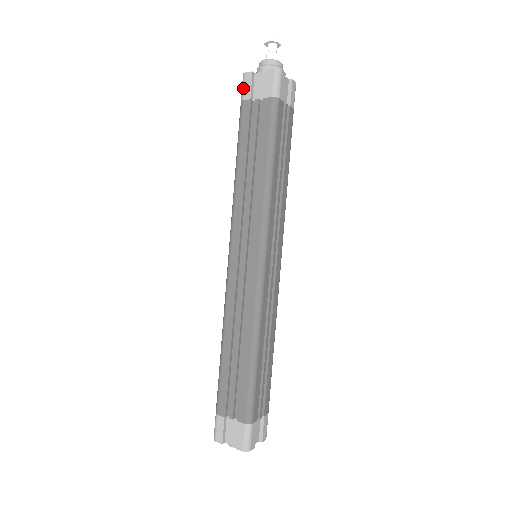
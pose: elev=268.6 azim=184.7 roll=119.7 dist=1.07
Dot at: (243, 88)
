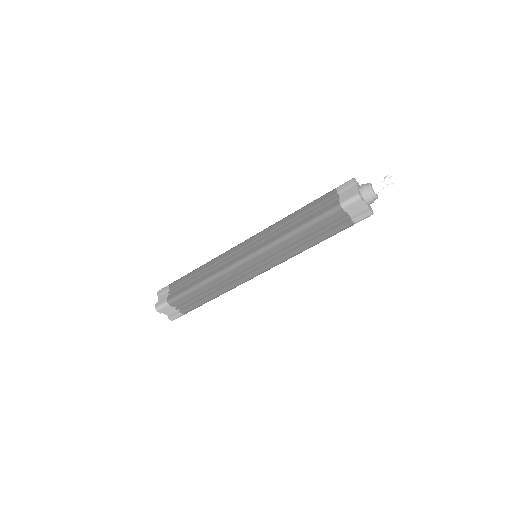
Dot at: (344, 183)
